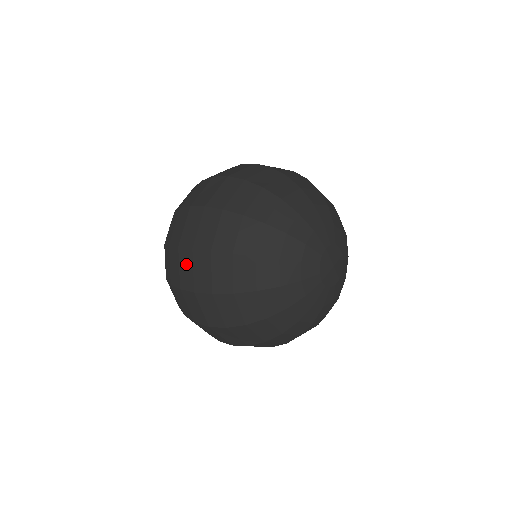
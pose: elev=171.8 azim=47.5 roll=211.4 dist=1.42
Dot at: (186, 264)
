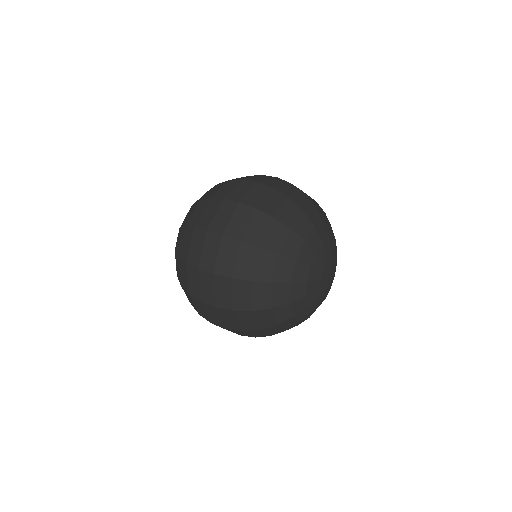
Dot at: (225, 212)
